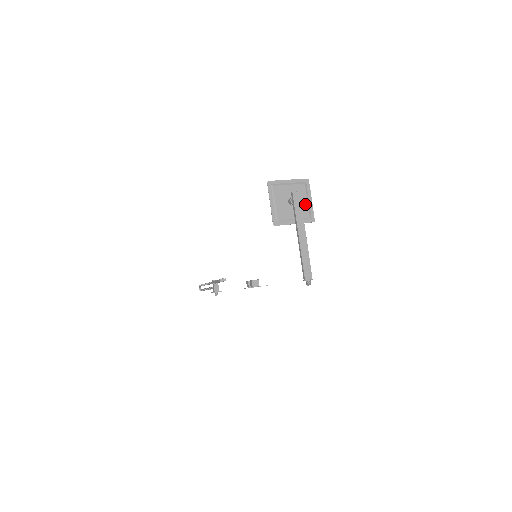
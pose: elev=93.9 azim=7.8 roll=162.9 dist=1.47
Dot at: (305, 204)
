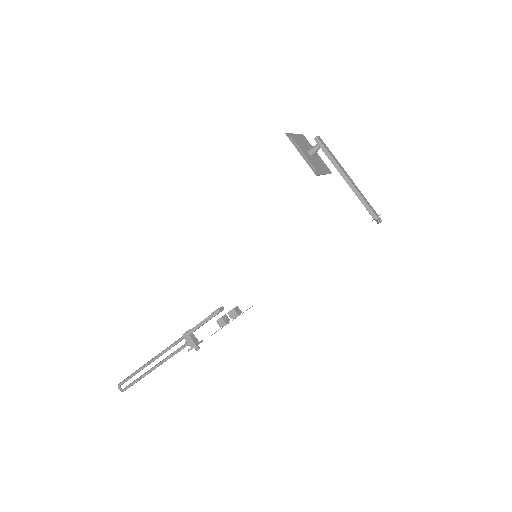
Dot at: (318, 156)
